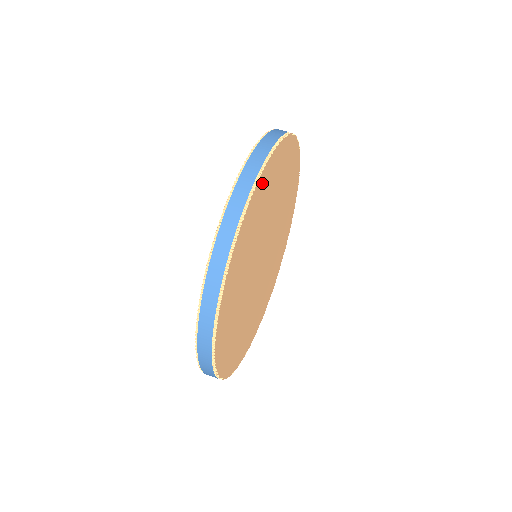
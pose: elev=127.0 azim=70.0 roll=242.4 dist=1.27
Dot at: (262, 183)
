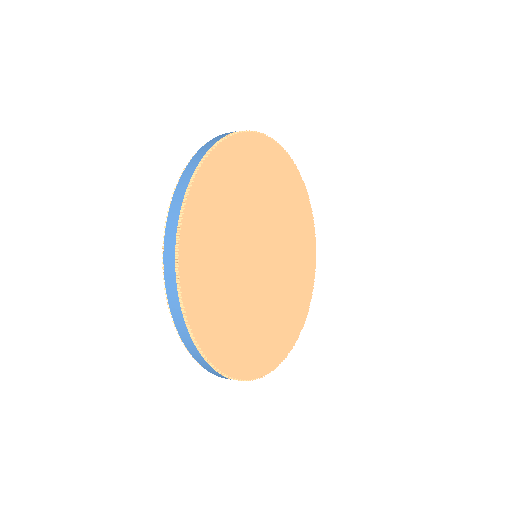
Dot at: (218, 163)
